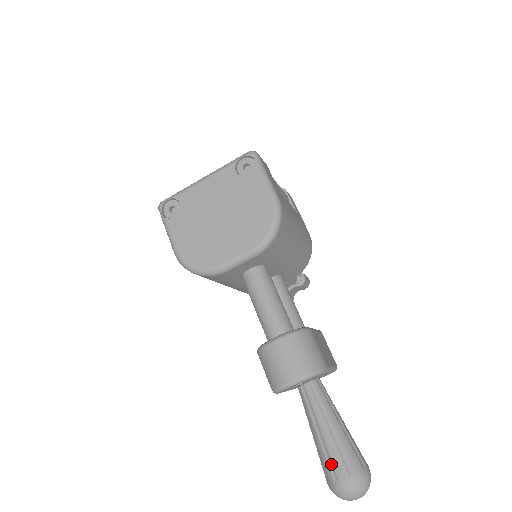
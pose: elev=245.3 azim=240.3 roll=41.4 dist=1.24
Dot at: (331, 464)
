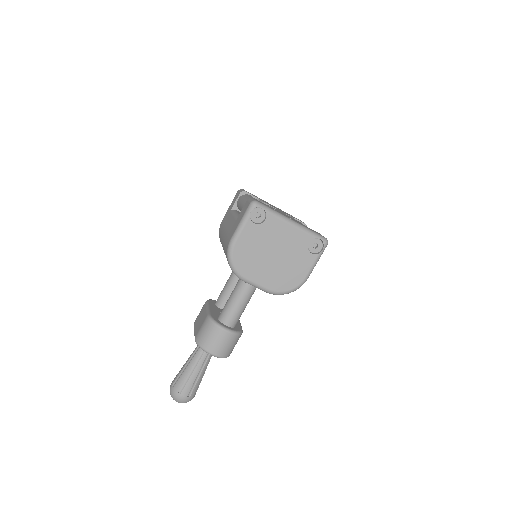
Dot at: (184, 385)
